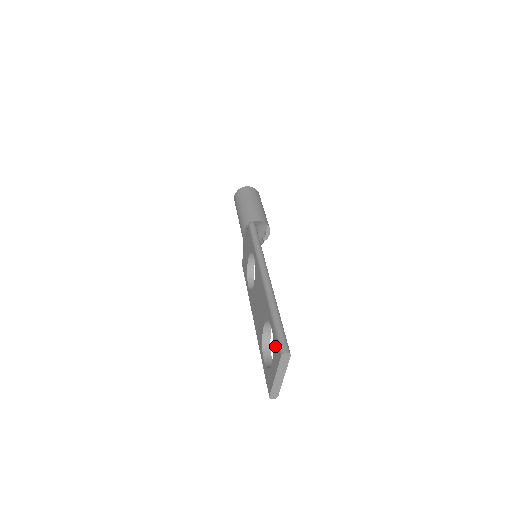
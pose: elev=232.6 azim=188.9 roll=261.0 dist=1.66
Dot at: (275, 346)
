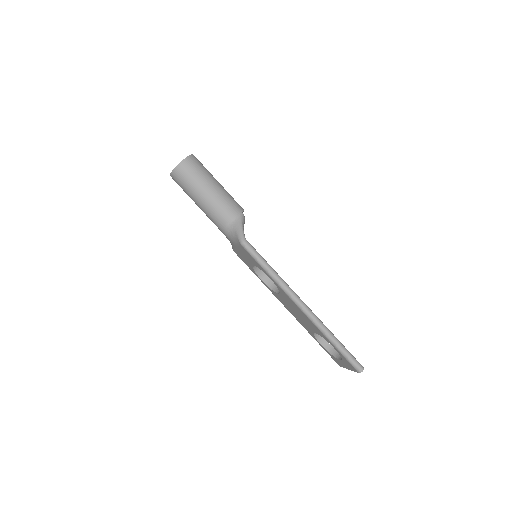
Dot at: (346, 361)
